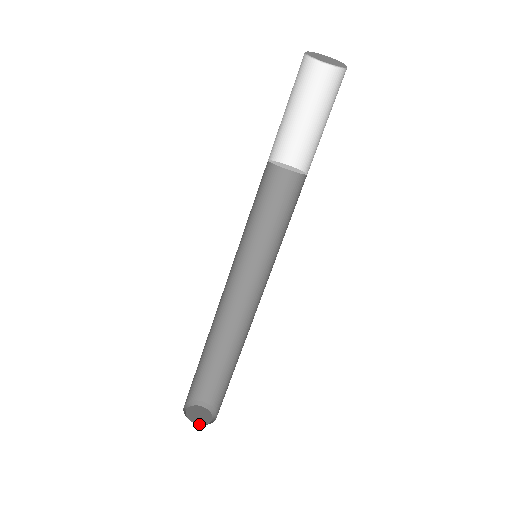
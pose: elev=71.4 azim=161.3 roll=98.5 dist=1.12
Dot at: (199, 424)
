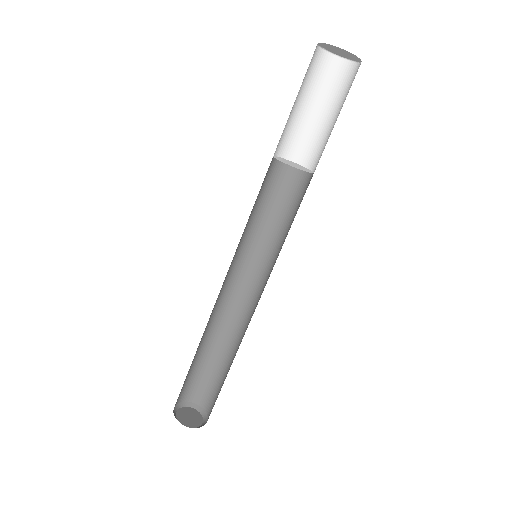
Dot at: (179, 420)
